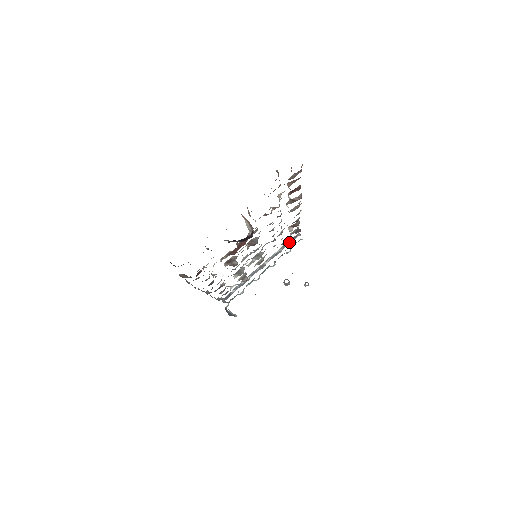
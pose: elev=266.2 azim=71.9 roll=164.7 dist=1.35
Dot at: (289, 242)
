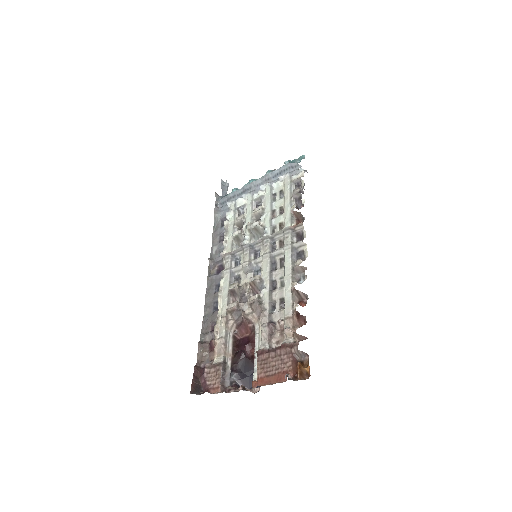
Dot at: (290, 167)
